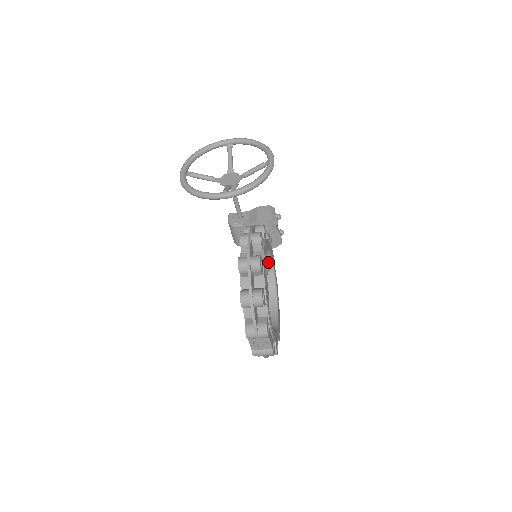
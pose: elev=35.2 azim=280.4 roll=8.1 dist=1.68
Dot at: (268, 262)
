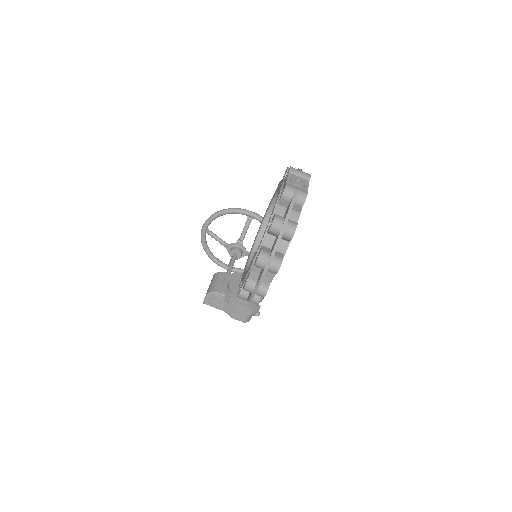
Dot at: occluded
